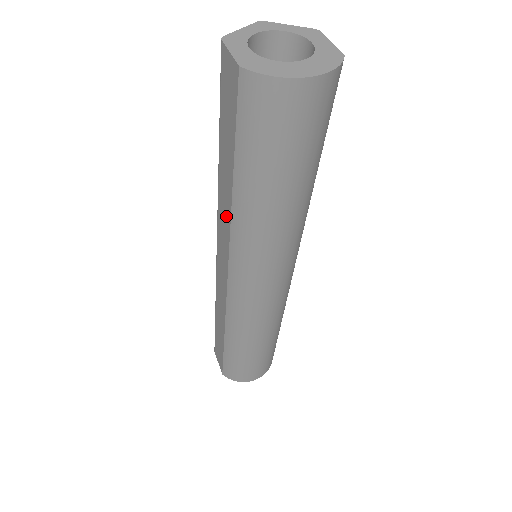
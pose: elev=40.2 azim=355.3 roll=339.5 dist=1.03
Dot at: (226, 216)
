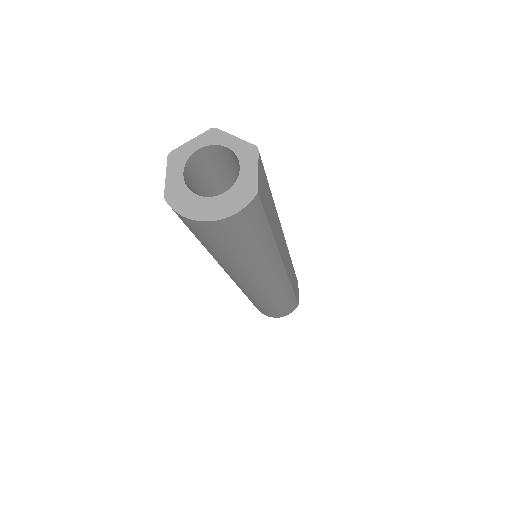
Dot at: occluded
